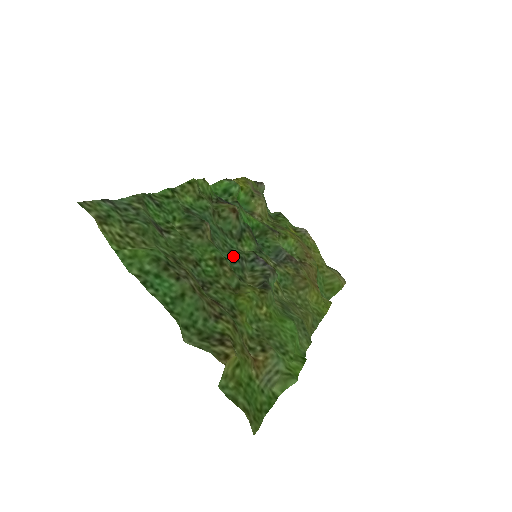
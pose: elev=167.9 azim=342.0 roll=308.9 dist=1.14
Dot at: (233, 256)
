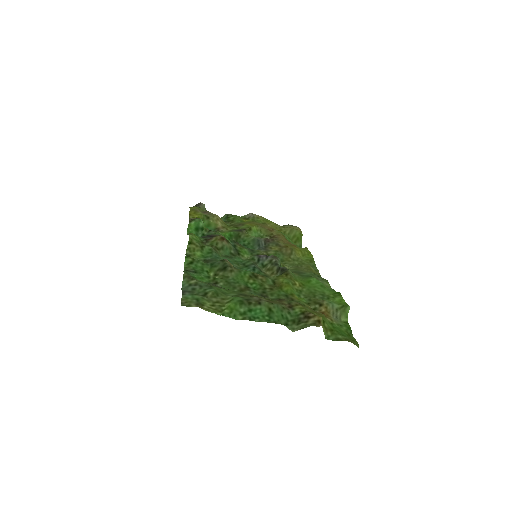
Dot at: (249, 267)
